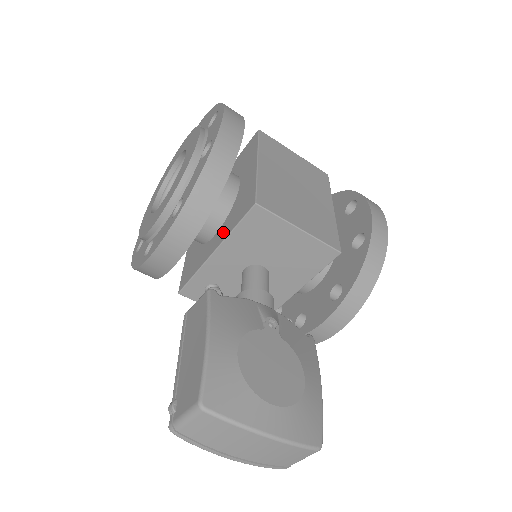
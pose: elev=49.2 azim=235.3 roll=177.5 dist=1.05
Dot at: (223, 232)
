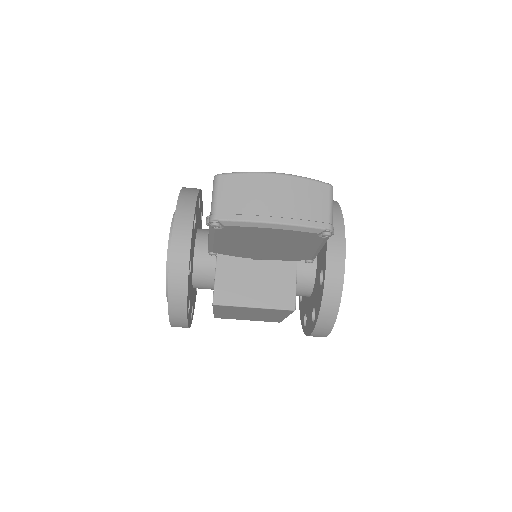
Dot at: occluded
